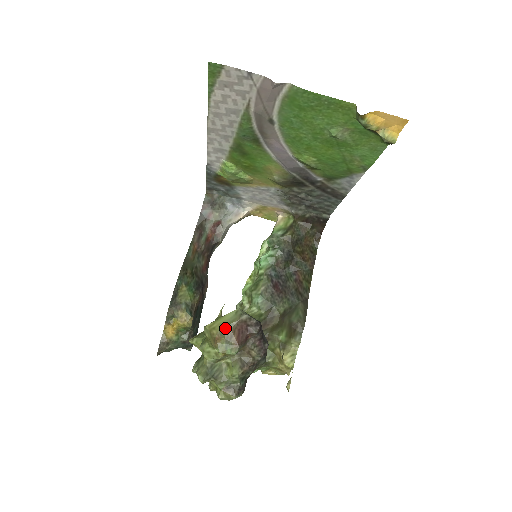
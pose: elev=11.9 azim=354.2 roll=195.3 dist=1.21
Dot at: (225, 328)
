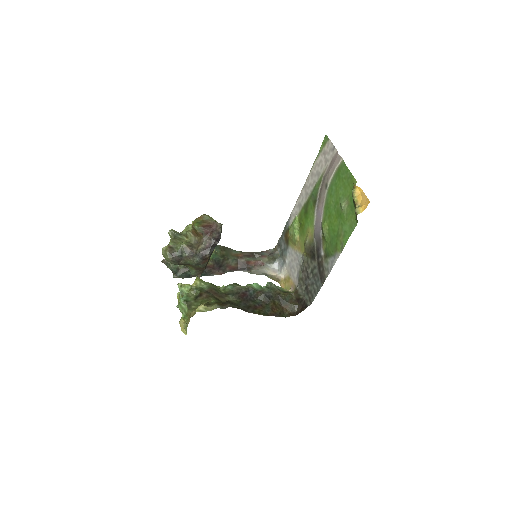
Dot at: (208, 218)
